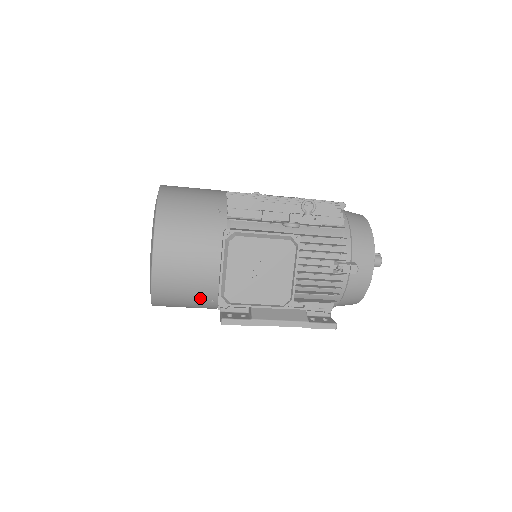
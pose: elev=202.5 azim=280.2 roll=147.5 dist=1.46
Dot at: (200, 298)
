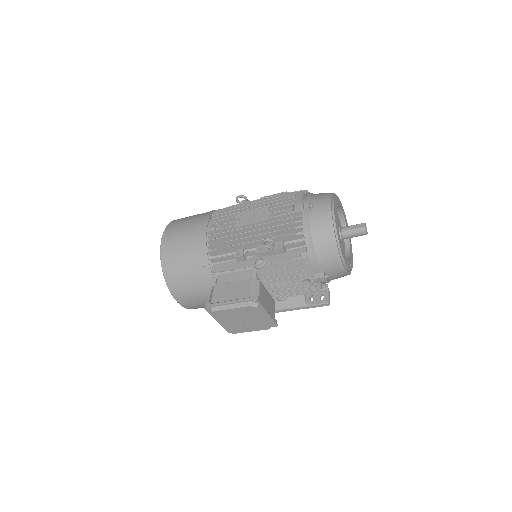
Dot at: occluded
